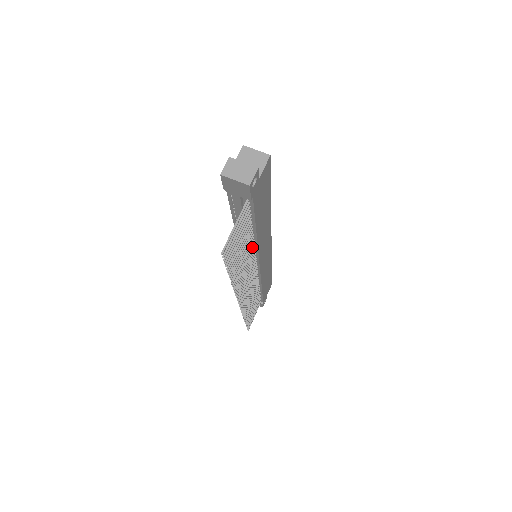
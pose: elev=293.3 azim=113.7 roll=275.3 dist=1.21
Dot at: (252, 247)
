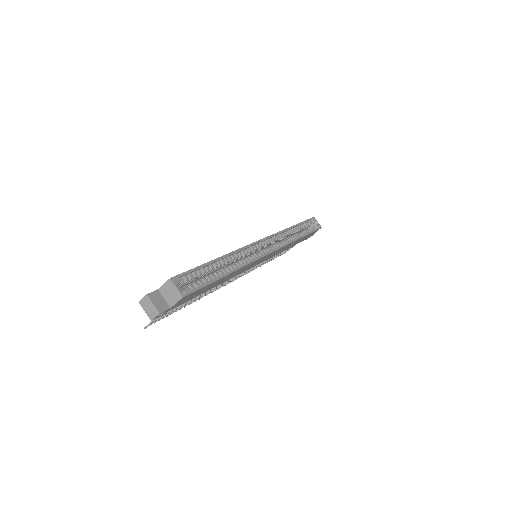
Dot at: occluded
